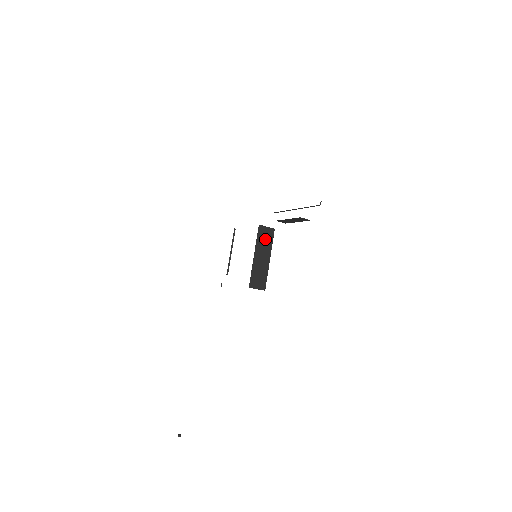
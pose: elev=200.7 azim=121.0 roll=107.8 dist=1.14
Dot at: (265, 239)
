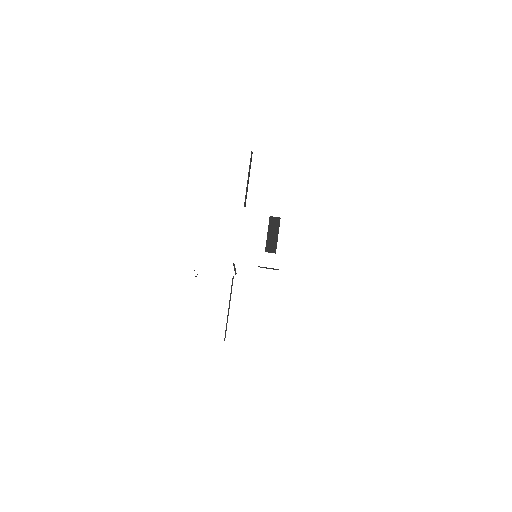
Dot at: occluded
